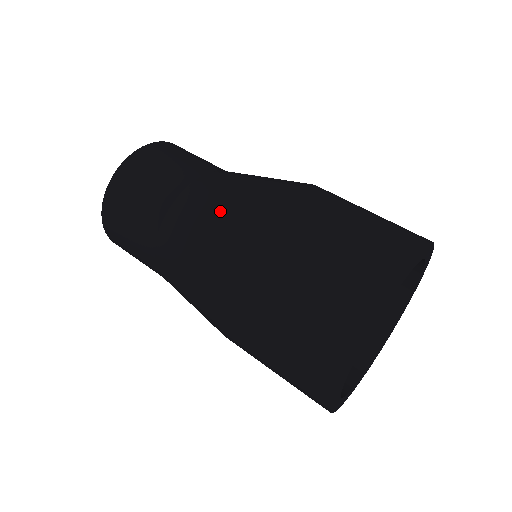
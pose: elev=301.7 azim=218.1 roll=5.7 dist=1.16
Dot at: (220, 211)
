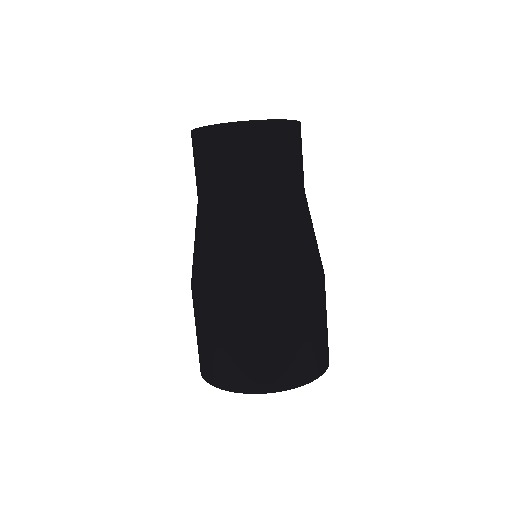
Dot at: (237, 253)
